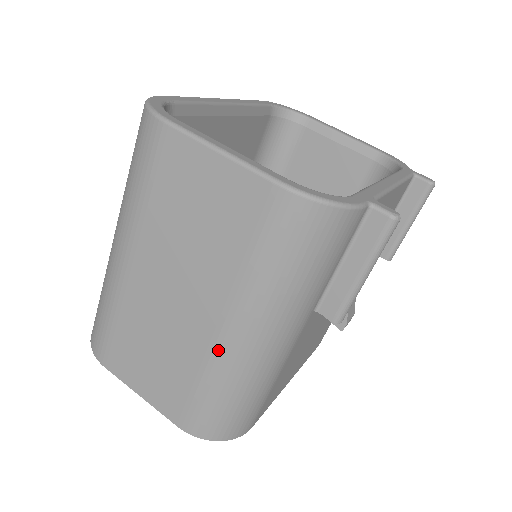
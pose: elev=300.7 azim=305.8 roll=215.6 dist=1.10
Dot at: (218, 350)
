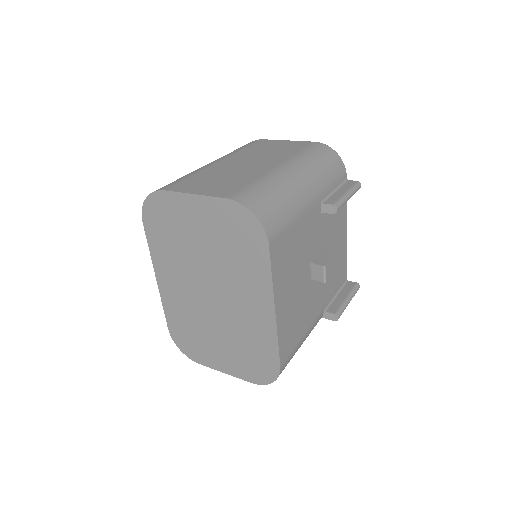
Dot at: (274, 172)
